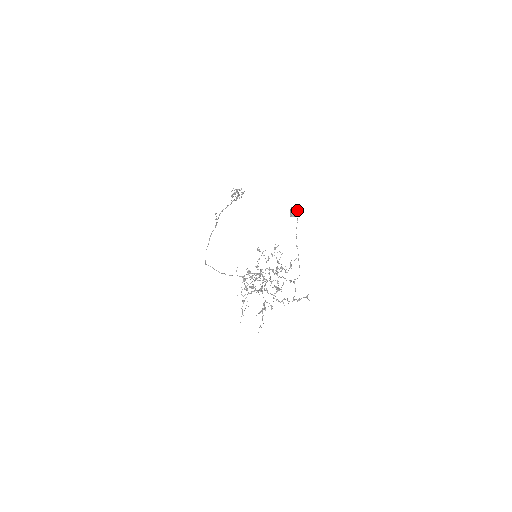
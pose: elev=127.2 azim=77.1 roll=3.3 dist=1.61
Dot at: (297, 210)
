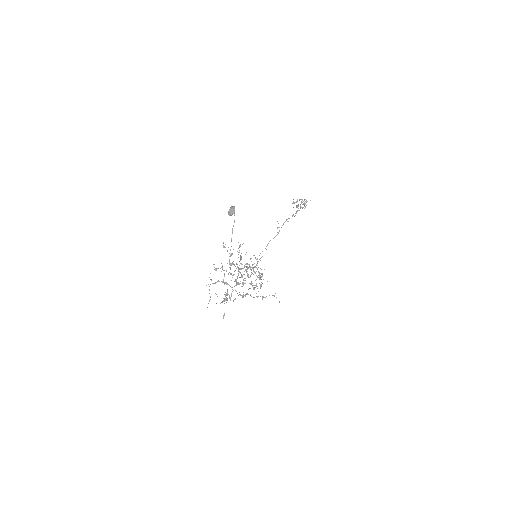
Dot at: (234, 209)
